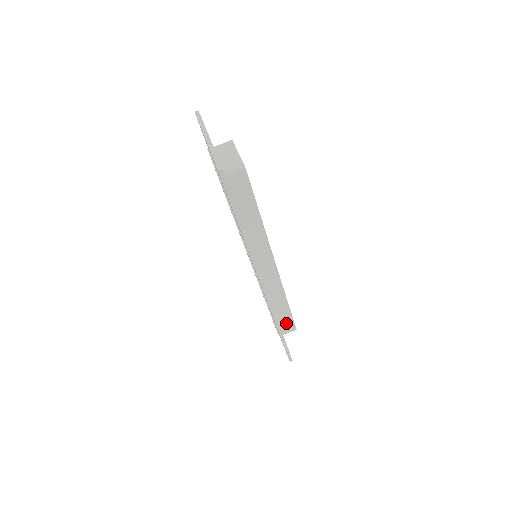
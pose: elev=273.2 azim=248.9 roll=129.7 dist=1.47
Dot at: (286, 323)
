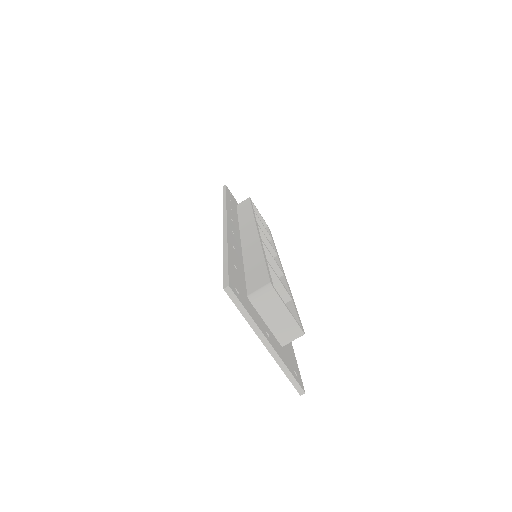
Dot at: occluded
